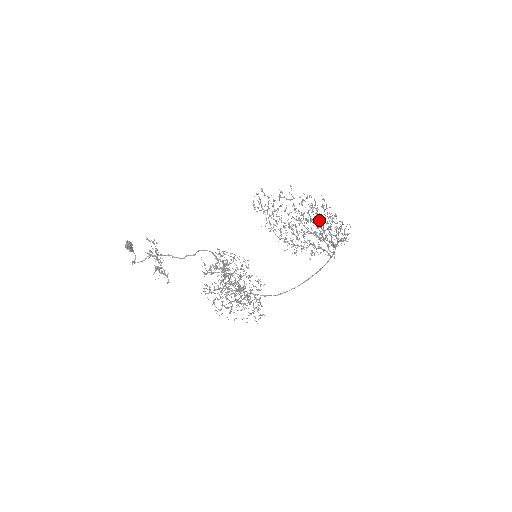
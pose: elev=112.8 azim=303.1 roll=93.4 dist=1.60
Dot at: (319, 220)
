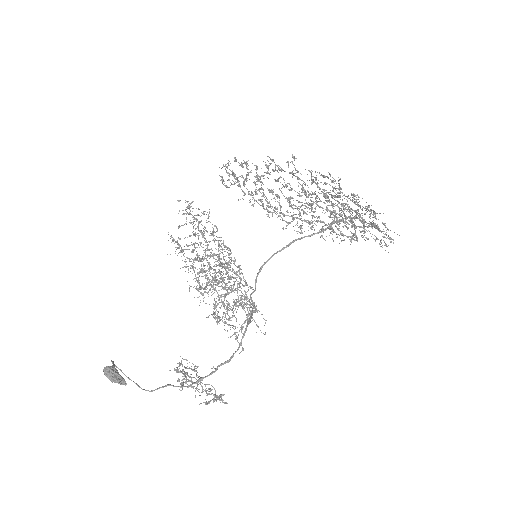
Dot at: occluded
